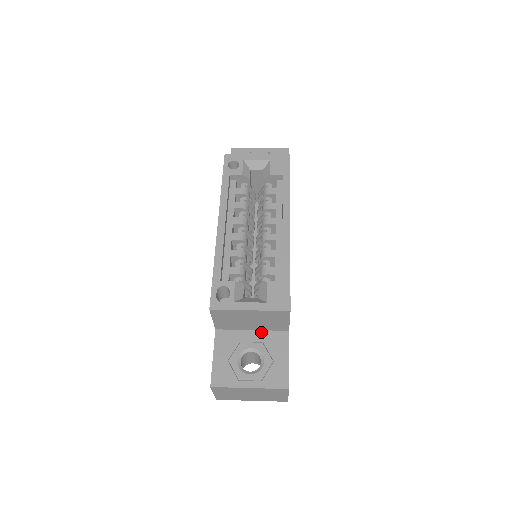
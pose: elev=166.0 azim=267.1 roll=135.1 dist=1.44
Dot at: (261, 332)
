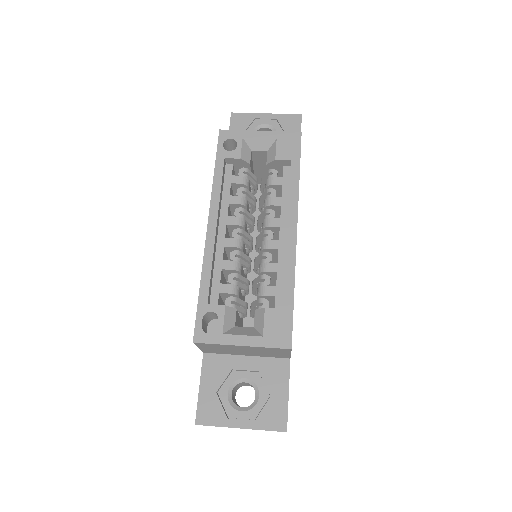
Dot at: (257, 359)
